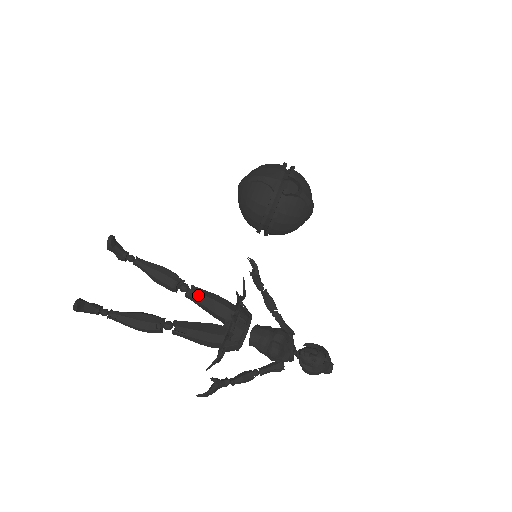
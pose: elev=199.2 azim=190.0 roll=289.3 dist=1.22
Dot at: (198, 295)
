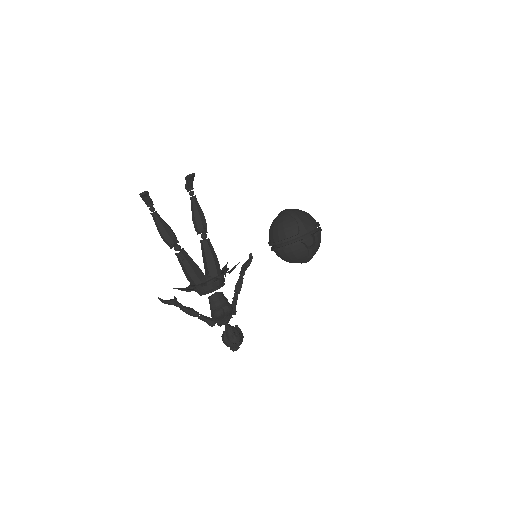
Dot at: (208, 248)
